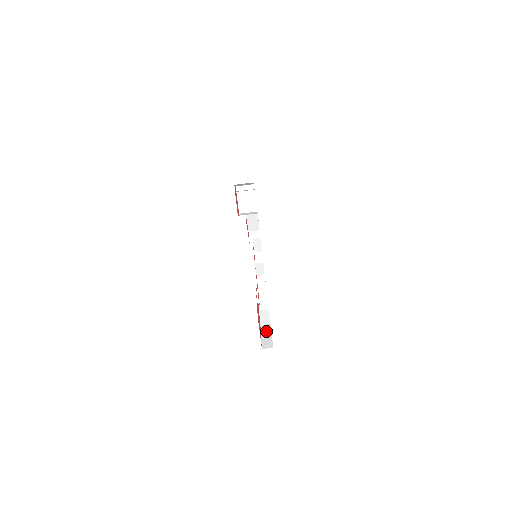
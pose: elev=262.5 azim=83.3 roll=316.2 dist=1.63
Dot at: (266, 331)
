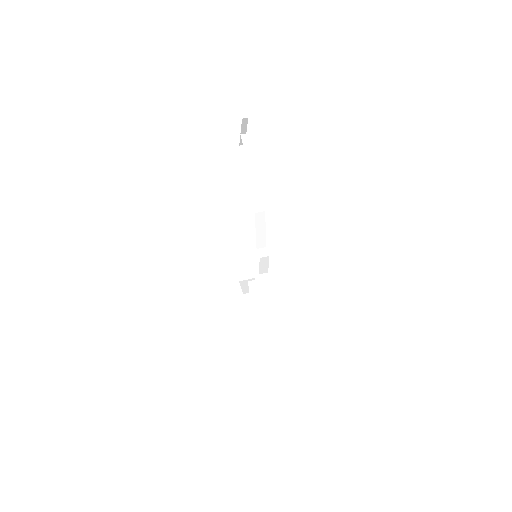
Dot at: occluded
